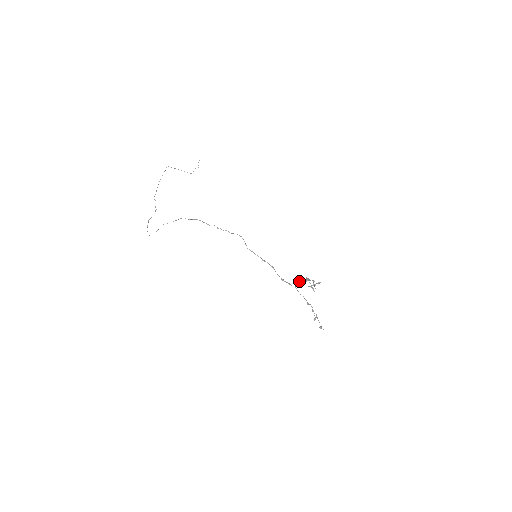
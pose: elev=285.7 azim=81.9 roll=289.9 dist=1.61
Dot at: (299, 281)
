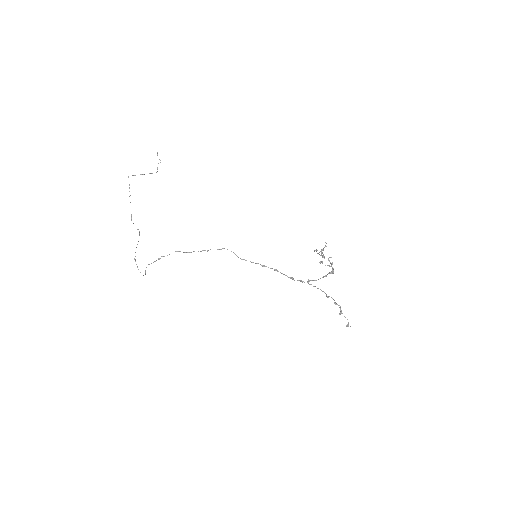
Dot at: (317, 253)
